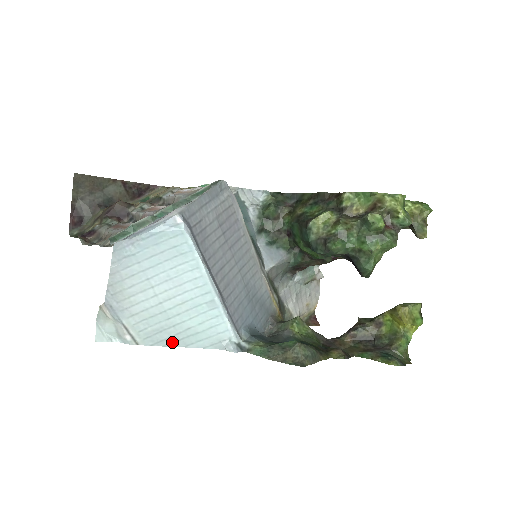
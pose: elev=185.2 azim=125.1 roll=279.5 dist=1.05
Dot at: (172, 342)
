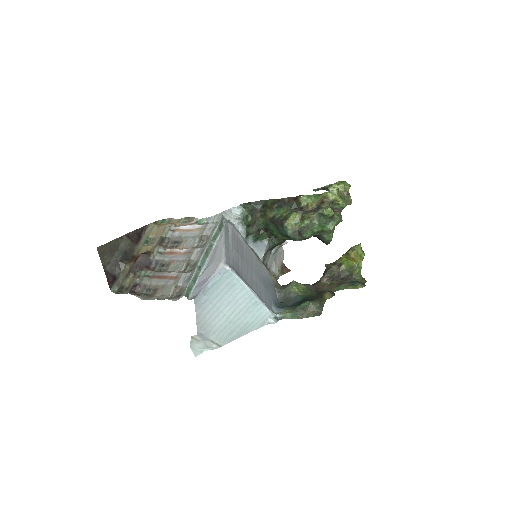
Dot at: (239, 335)
